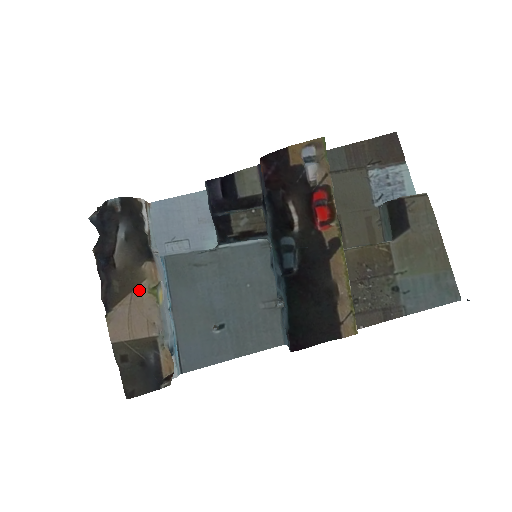
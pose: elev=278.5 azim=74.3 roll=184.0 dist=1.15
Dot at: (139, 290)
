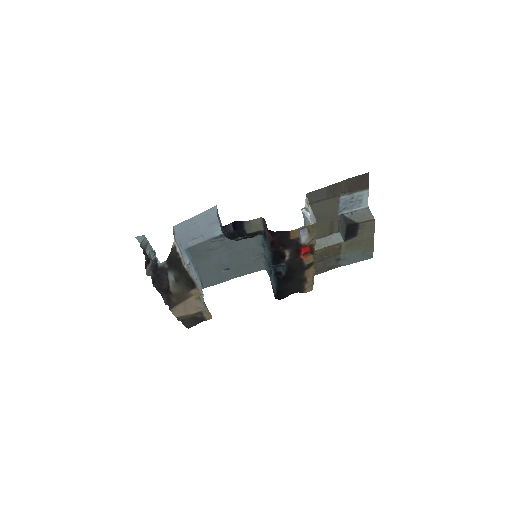
Dot at: (189, 300)
